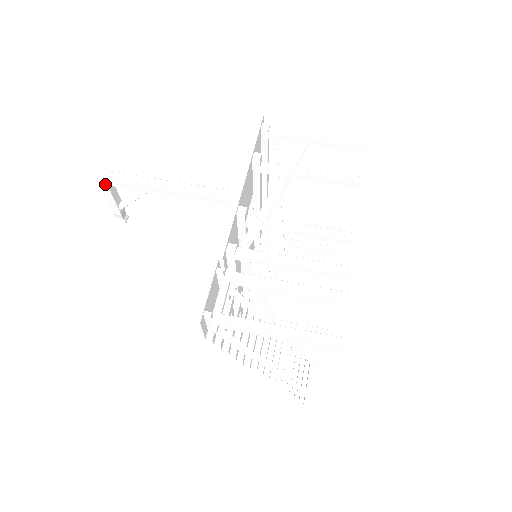
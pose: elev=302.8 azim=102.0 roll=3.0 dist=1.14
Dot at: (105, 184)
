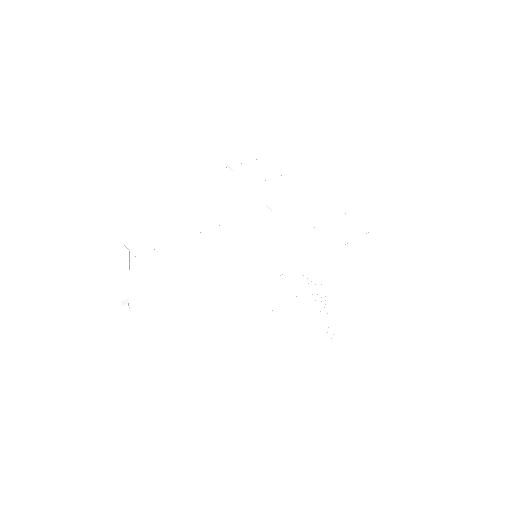
Dot at: (128, 258)
